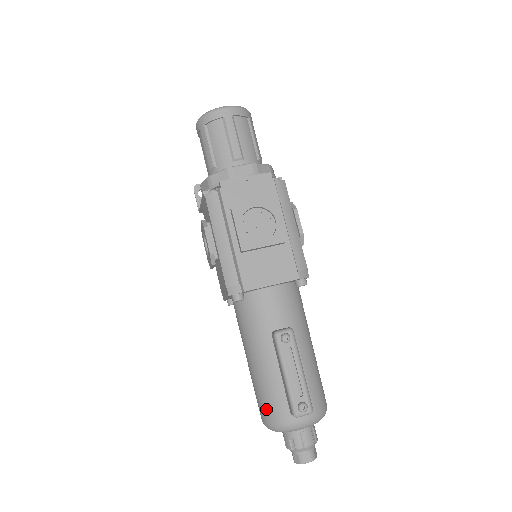
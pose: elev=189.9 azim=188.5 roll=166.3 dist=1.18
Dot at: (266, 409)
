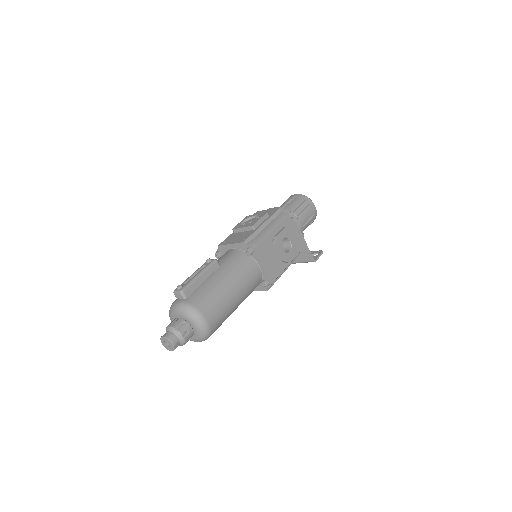
Dot at: occluded
